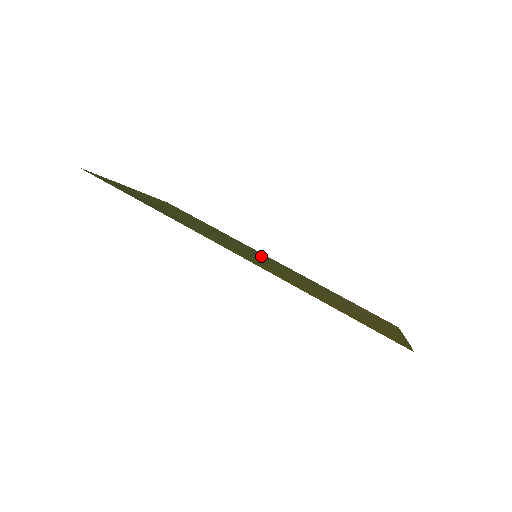
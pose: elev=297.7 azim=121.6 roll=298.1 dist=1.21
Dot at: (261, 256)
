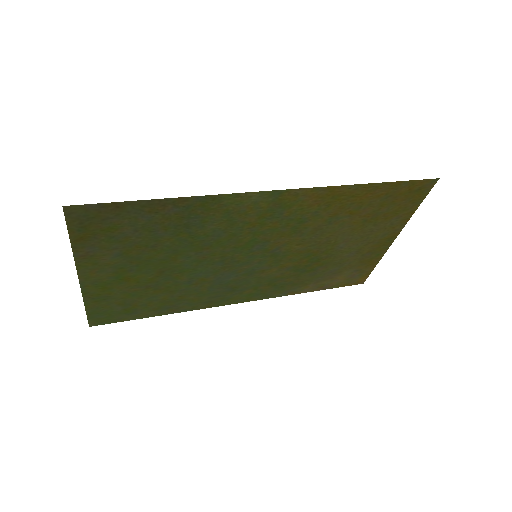
Dot at: (246, 276)
